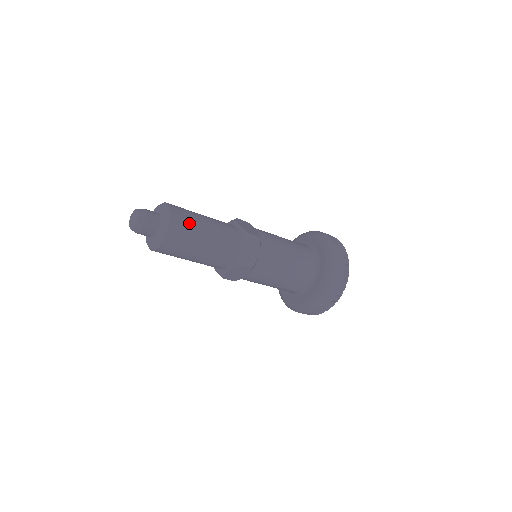
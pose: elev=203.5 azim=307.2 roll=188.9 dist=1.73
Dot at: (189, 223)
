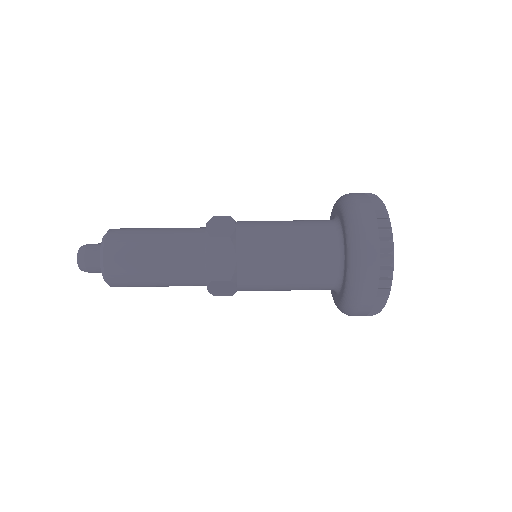
Dot at: (132, 279)
